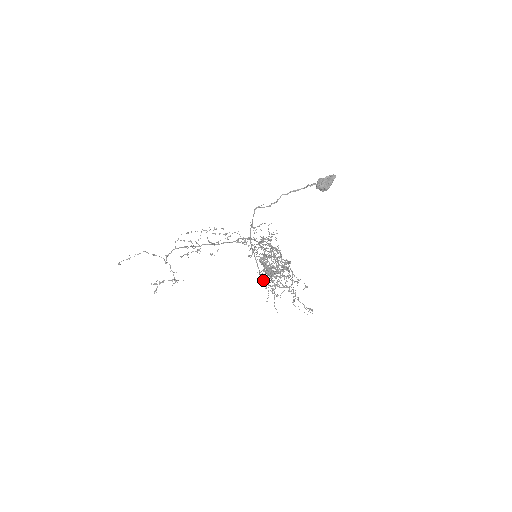
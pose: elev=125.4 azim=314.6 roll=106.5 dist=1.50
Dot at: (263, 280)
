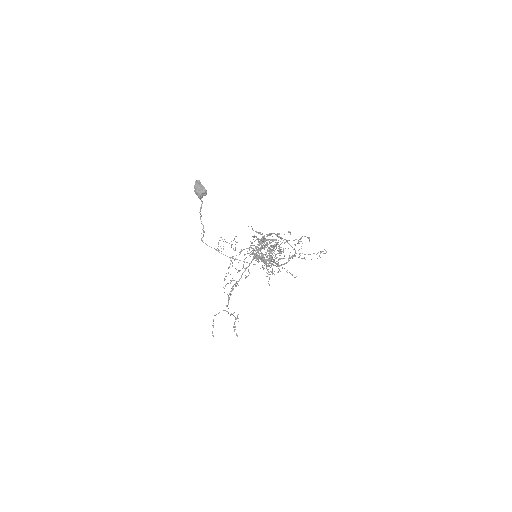
Dot at: occluded
